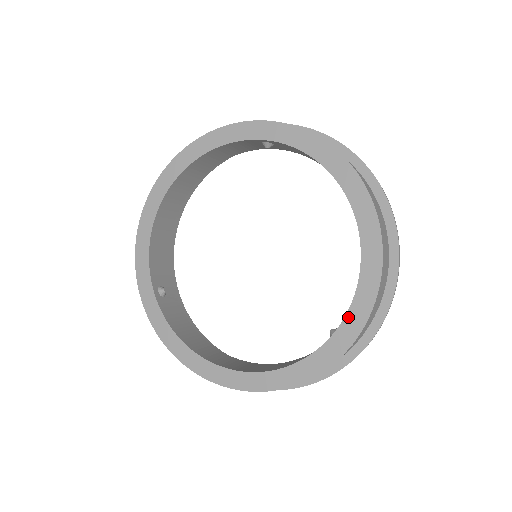
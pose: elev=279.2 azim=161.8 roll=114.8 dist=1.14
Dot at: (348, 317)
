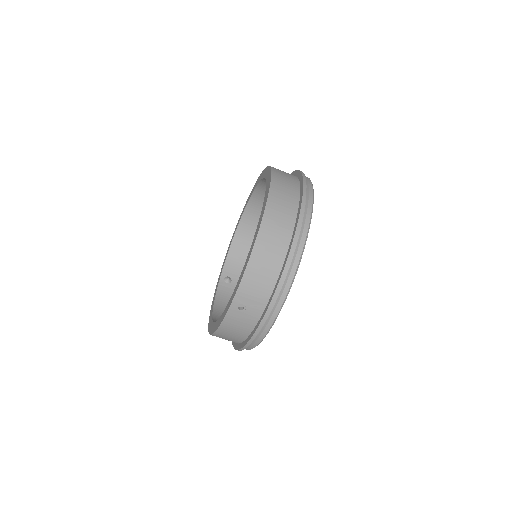
Dot at: (238, 282)
